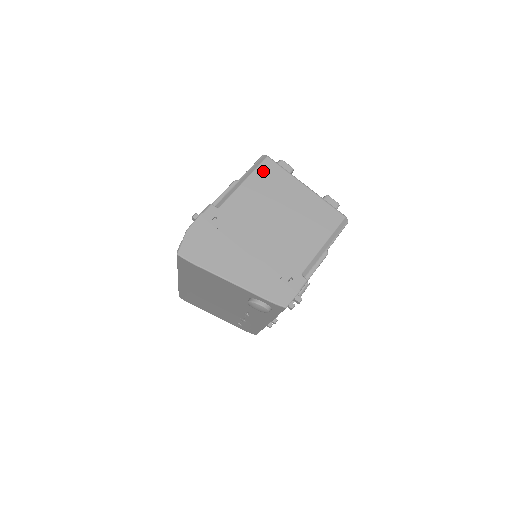
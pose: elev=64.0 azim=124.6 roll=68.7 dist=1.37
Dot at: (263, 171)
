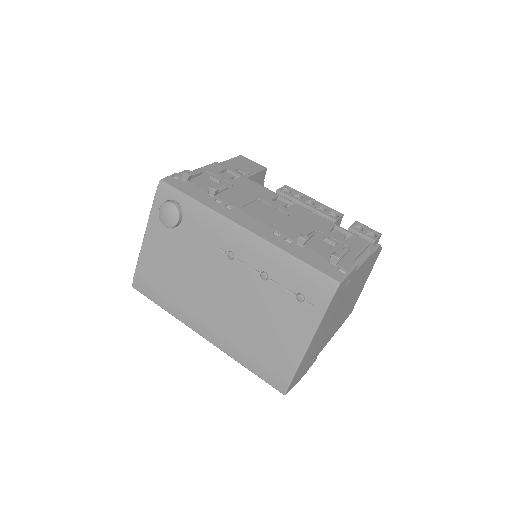
Dot at: occluded
